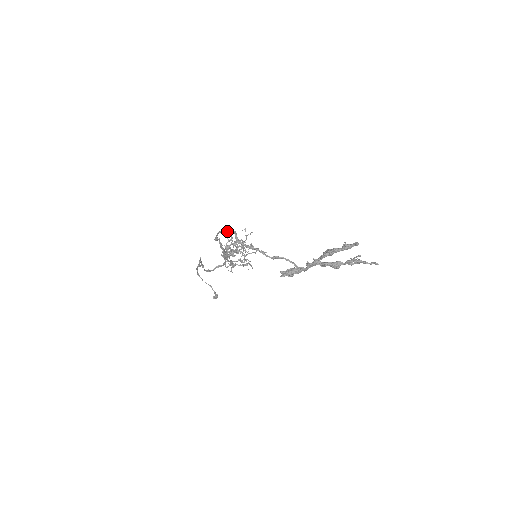
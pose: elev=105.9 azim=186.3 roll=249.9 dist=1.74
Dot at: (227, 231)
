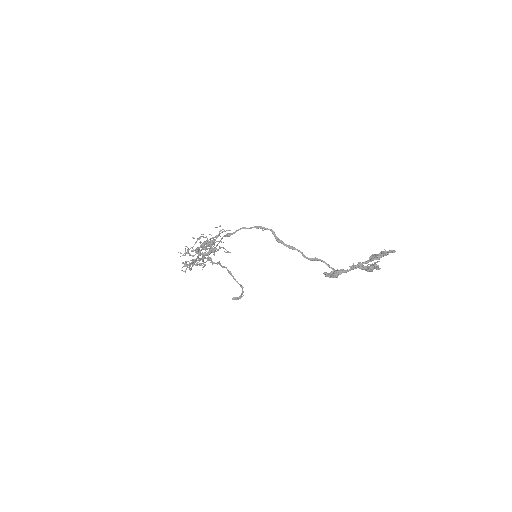
Dot at: (258, 228)
